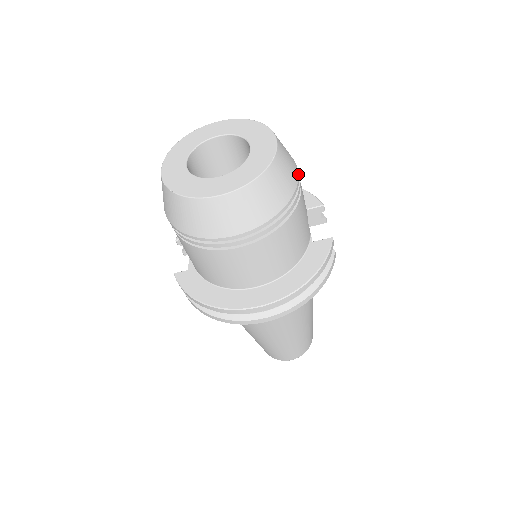
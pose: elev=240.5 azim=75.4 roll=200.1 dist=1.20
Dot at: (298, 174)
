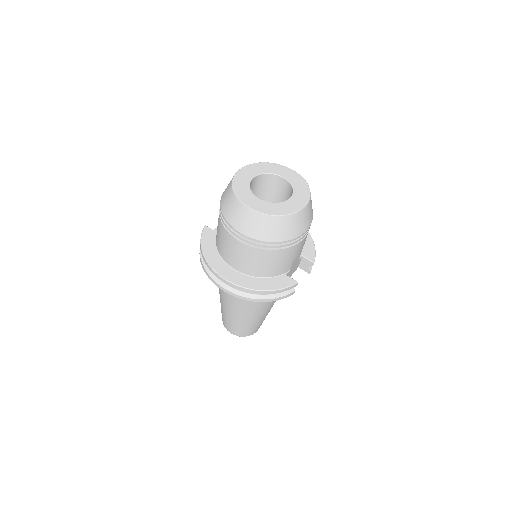
Dot at: (304, 233)
